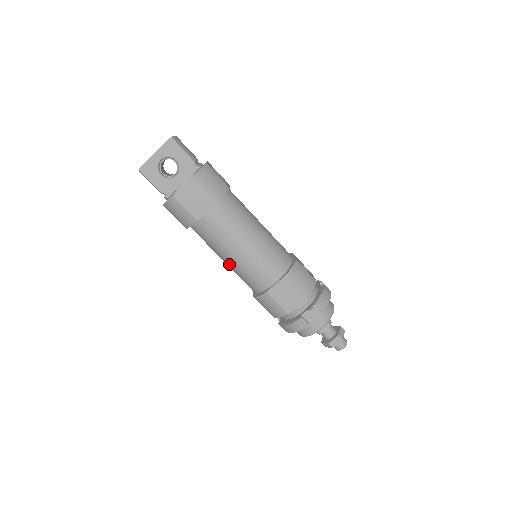
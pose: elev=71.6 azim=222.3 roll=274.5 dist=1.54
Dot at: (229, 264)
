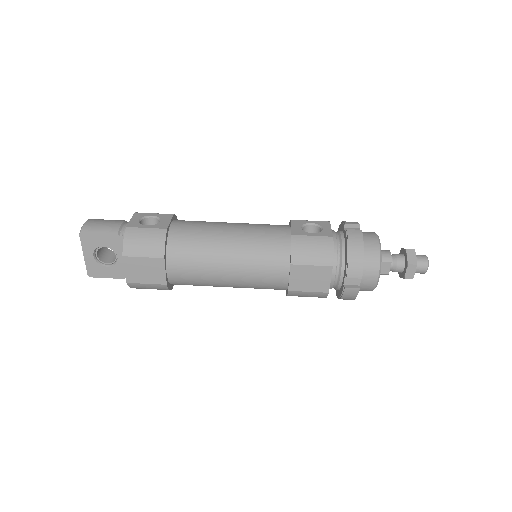
Dot at: (236, 287)
